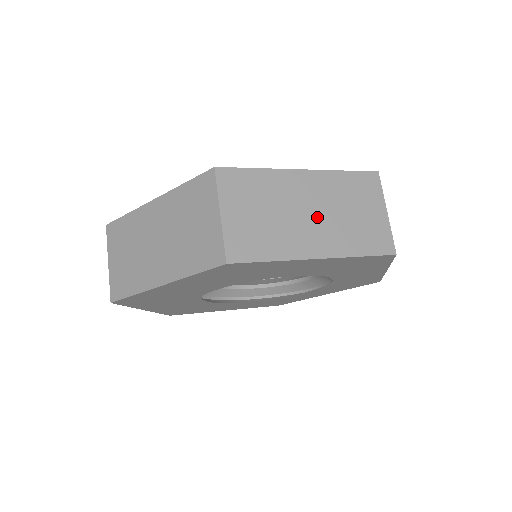
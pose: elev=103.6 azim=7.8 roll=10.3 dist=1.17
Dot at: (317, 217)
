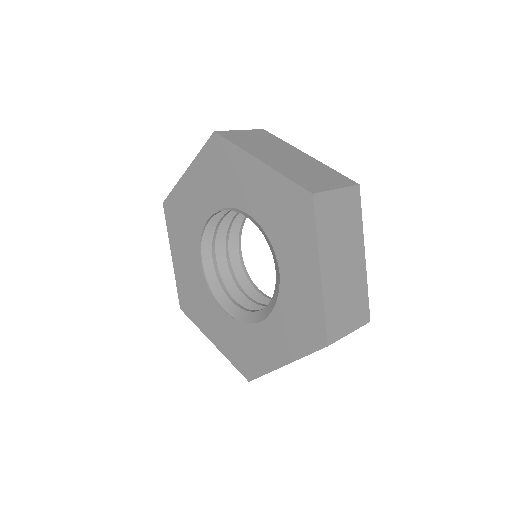
Dot at: (286, 159)
